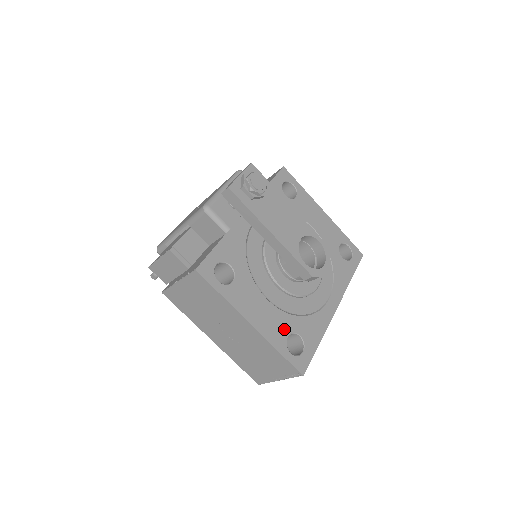
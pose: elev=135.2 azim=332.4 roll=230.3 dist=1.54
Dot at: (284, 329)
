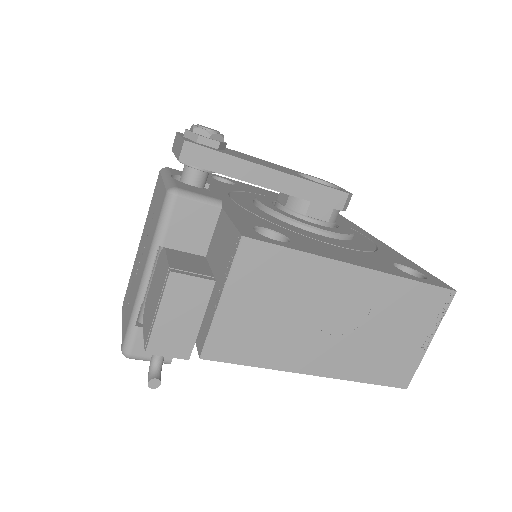
Dot at: (384, 263)
